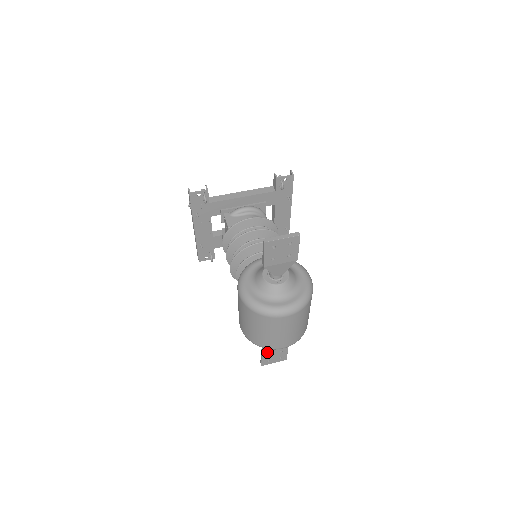
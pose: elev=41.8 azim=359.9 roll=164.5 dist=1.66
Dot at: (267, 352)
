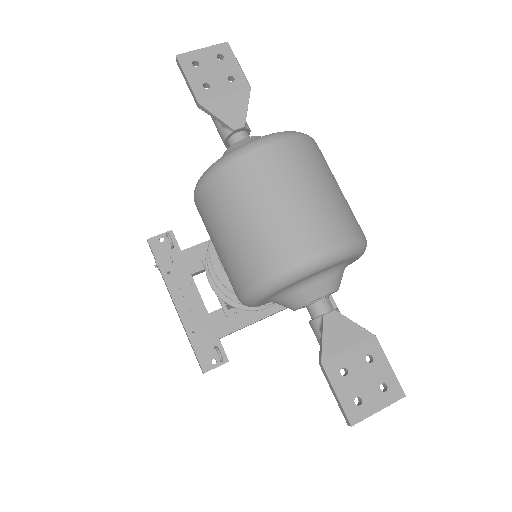
Dot at: (334, 361)
